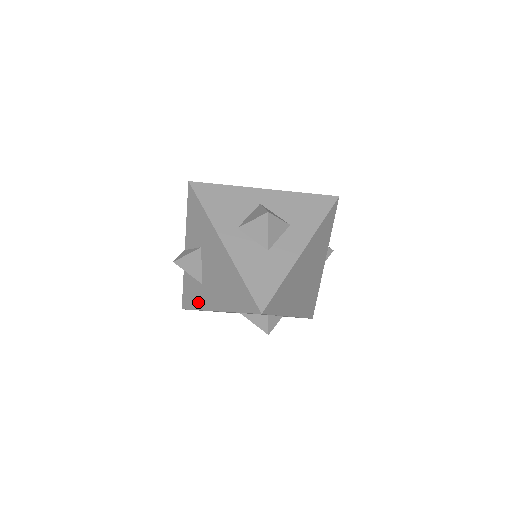
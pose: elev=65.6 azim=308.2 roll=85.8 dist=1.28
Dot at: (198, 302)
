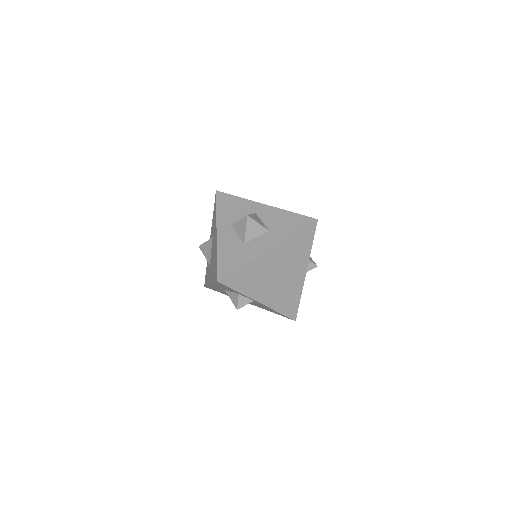
Dot at: (207, 279)
